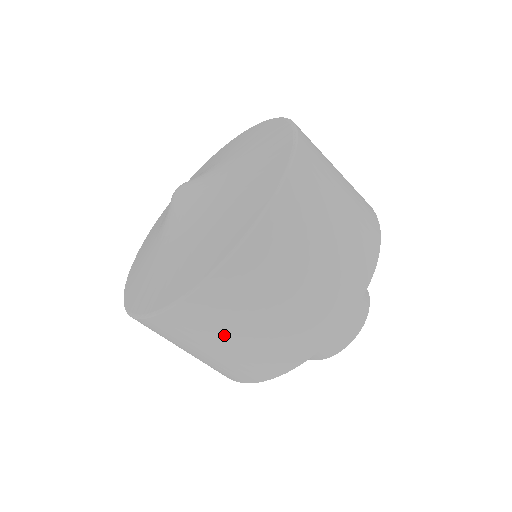
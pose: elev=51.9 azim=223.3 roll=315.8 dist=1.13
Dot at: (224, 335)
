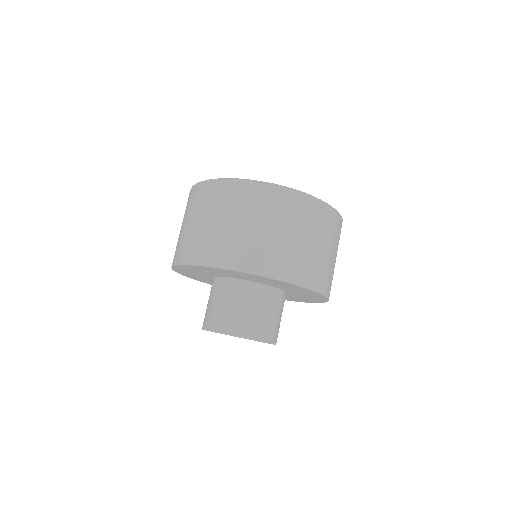
Dot at: (199, 214)
